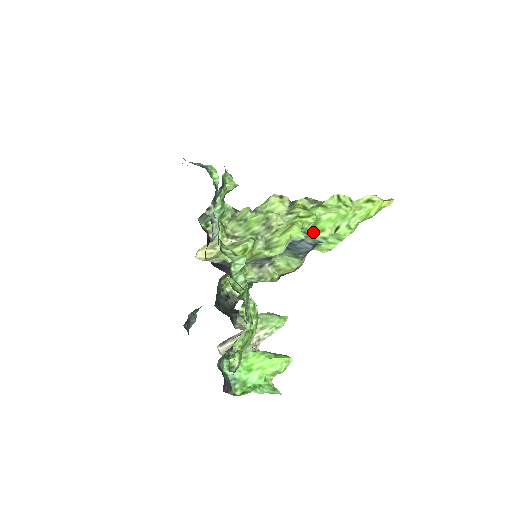
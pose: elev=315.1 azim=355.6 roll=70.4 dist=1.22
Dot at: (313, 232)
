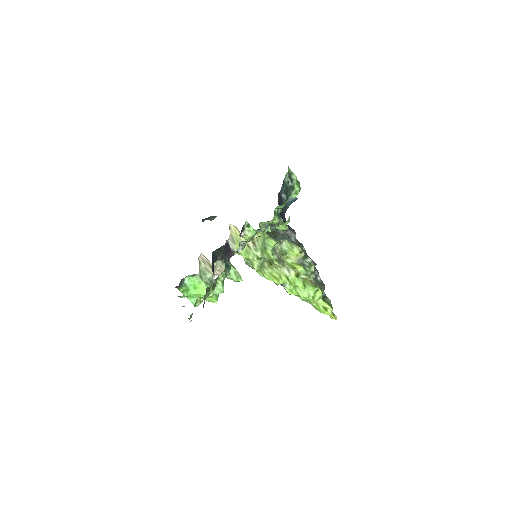
Dot at: (287, 285)
